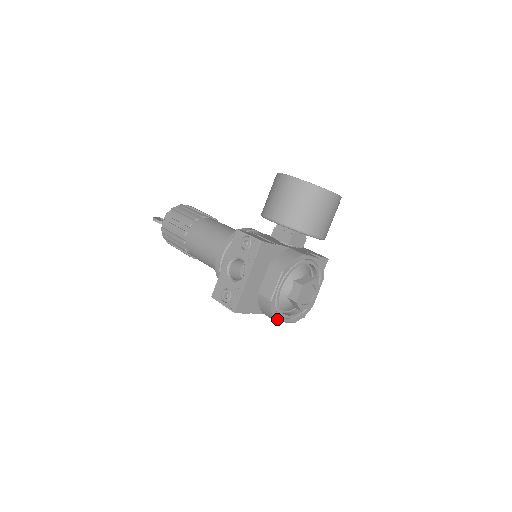
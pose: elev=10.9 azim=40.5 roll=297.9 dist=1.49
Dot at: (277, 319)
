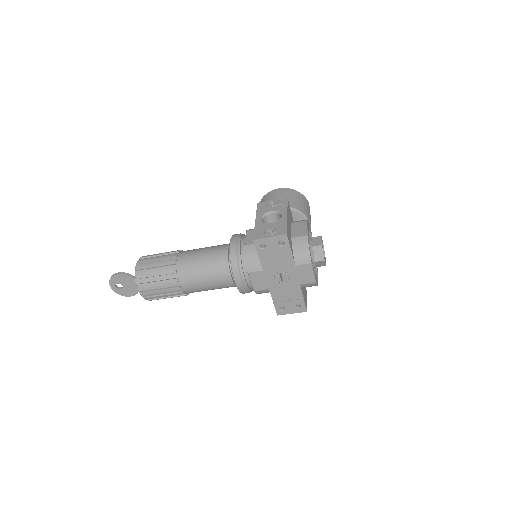
Dot at: (311, 260)
